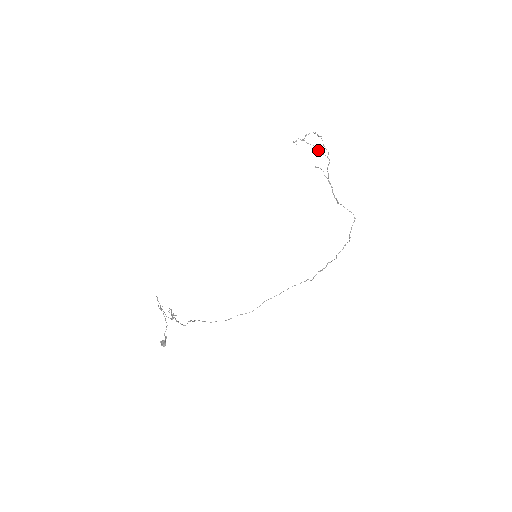
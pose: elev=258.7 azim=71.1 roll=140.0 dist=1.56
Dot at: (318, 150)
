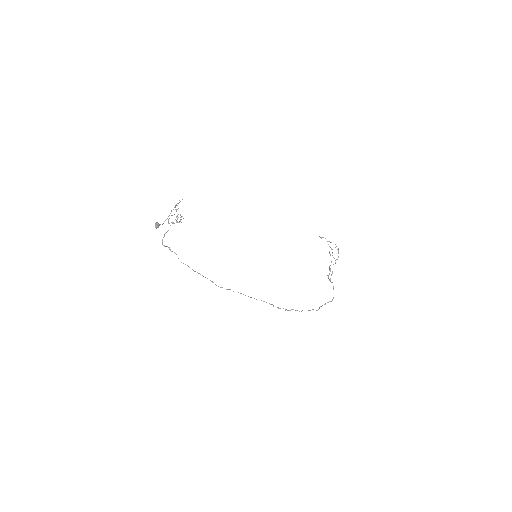
Dot at: (332, 252)
